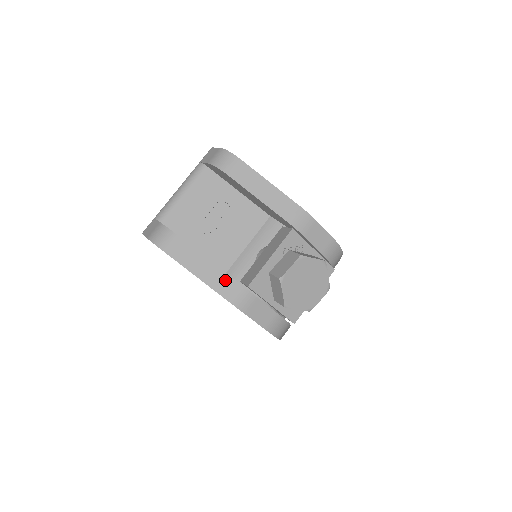
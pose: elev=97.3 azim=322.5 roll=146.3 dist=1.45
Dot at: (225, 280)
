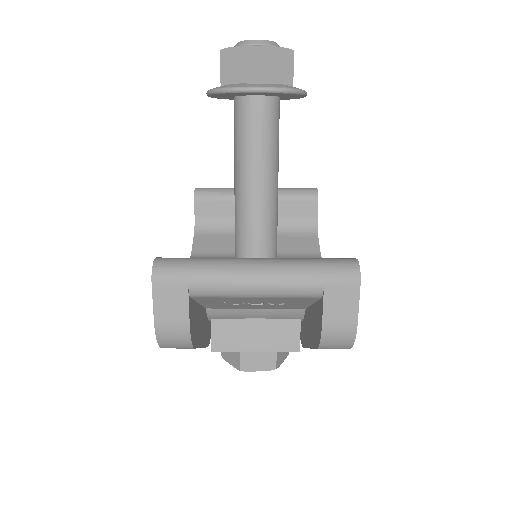
Dot at: occluded
